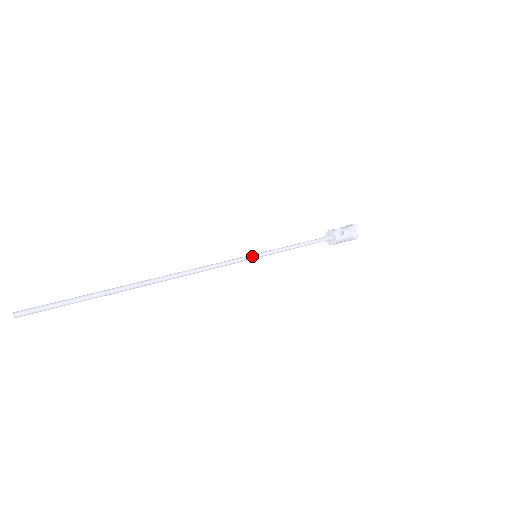
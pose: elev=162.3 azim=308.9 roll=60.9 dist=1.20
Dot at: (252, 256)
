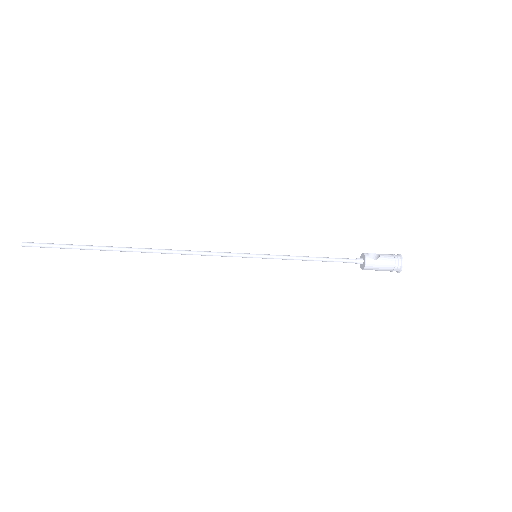
Dot at: (250, 254)
